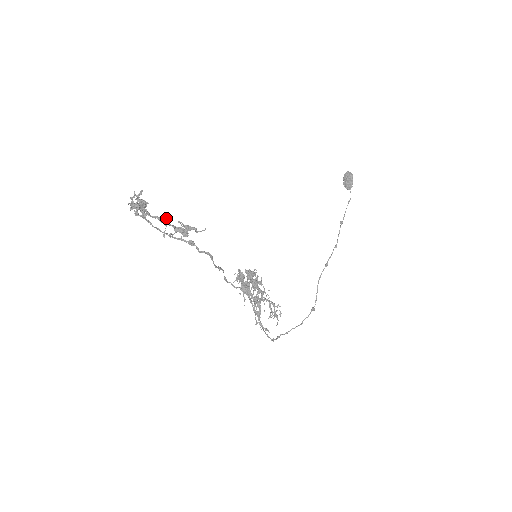
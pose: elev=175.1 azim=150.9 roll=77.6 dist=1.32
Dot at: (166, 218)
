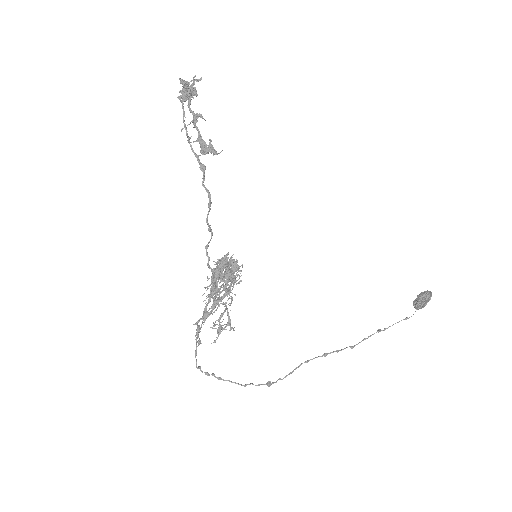
Dot at: (198, 114)
